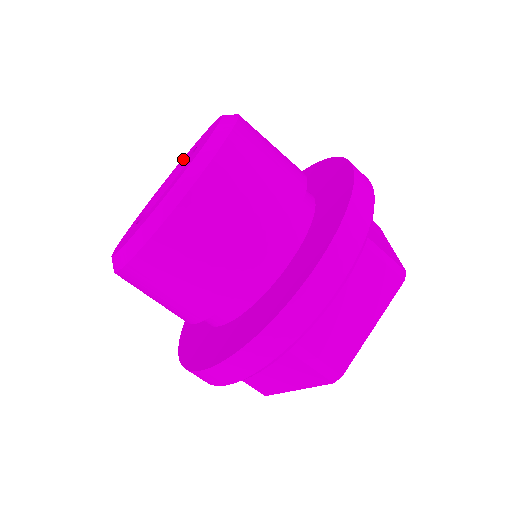
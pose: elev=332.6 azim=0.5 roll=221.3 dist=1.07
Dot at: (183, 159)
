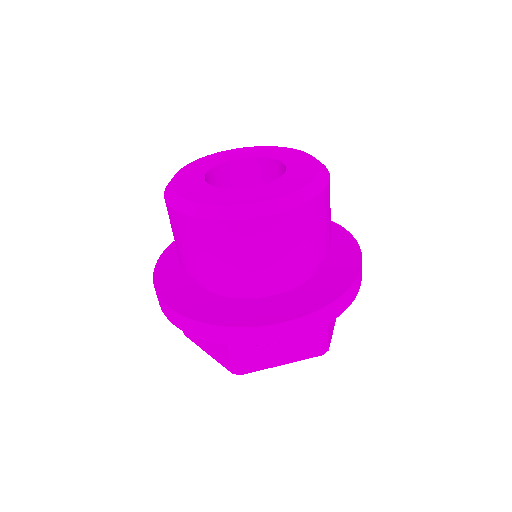
Dot at: (220, 158)
